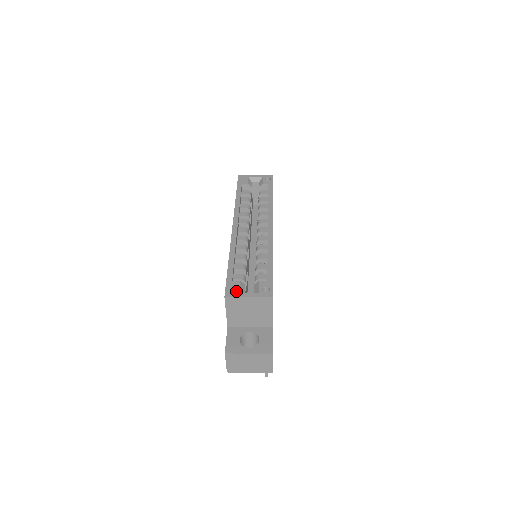
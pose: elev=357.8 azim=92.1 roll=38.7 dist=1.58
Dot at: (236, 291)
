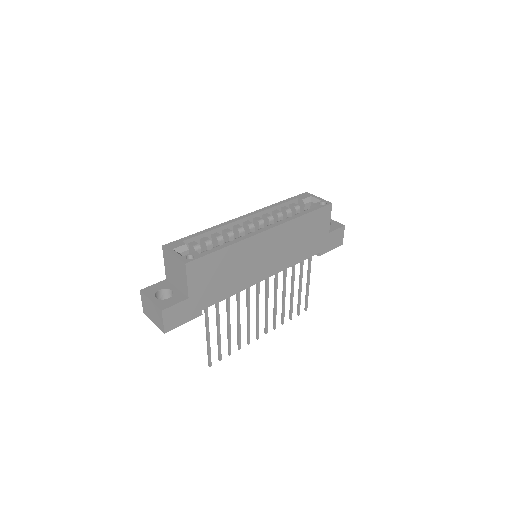
Dot at: (173, 247)
